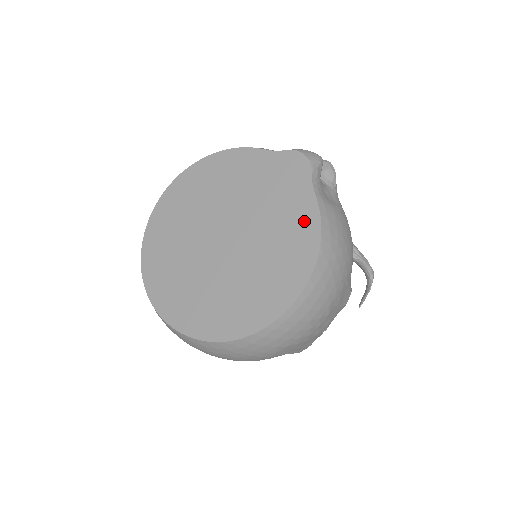
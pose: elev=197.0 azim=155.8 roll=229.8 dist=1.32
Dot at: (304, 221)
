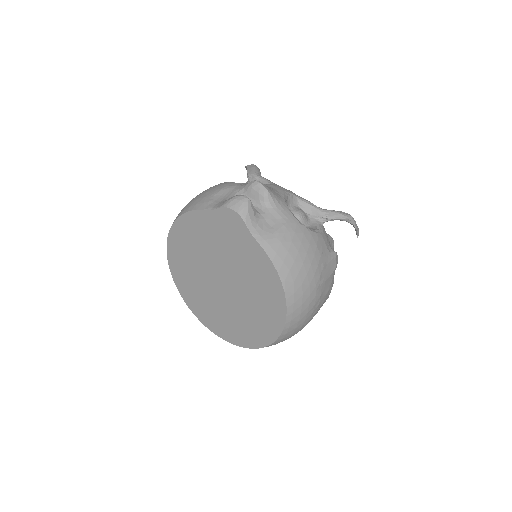
Dot at: (261, 263)
